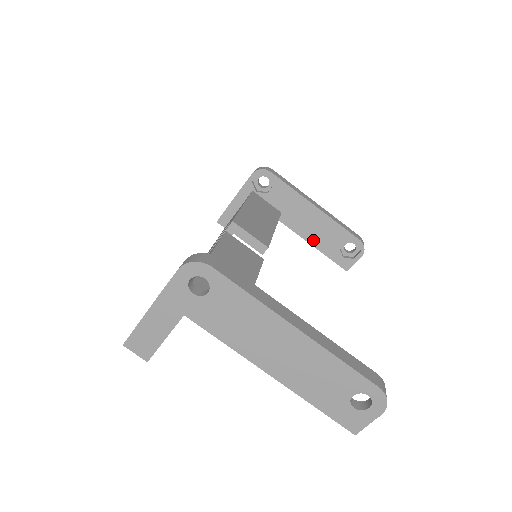
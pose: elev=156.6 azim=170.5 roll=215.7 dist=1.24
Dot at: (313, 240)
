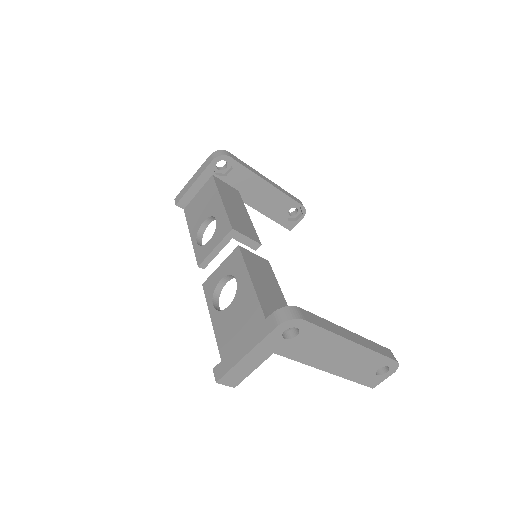
Dot at: (264, 210)
